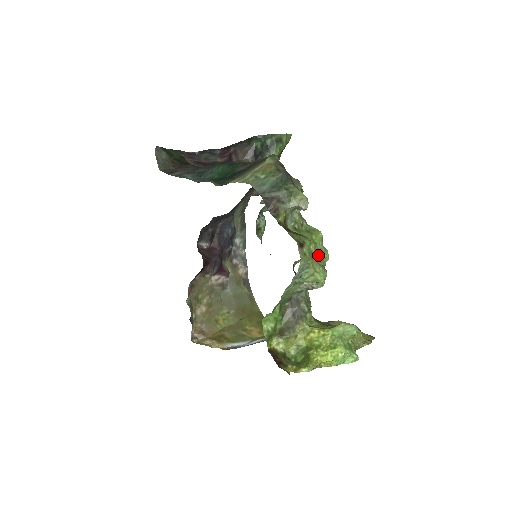
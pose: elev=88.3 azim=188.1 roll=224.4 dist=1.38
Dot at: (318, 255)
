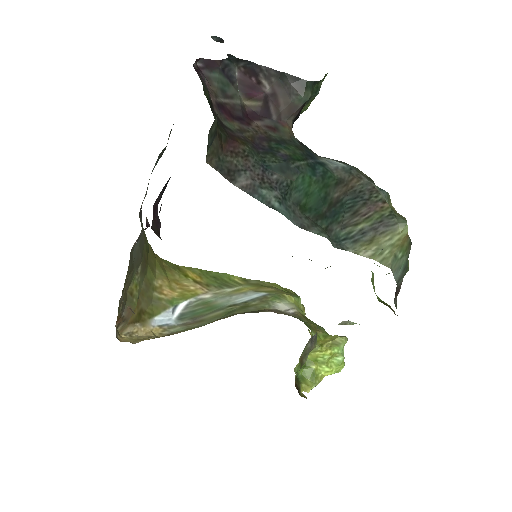
Dot at: occluded
